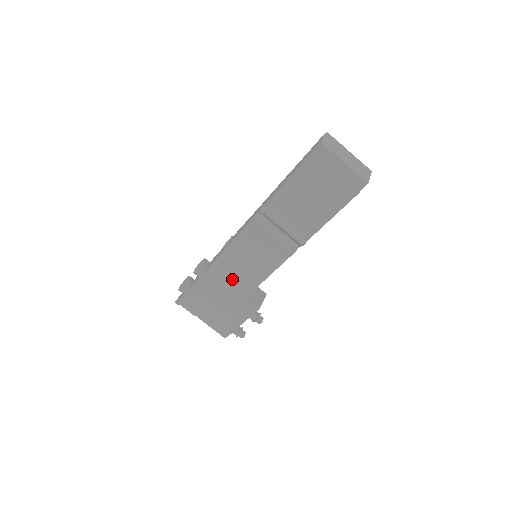
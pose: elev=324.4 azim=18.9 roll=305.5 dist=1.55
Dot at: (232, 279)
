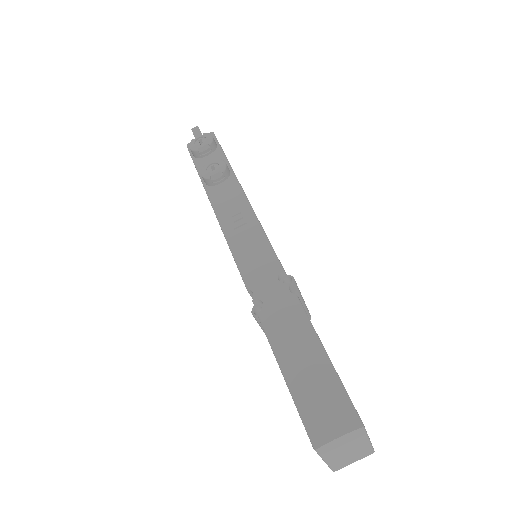
Dot at: occluded
